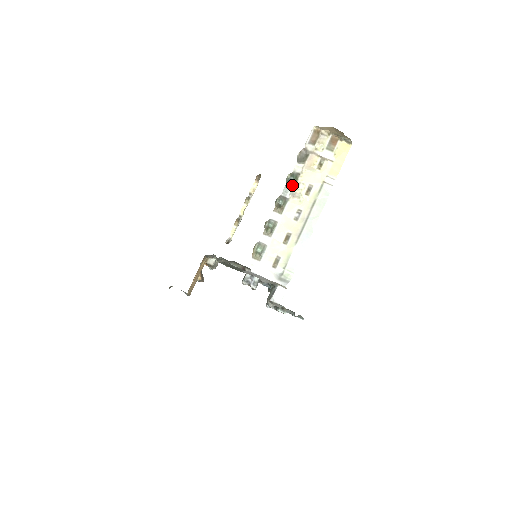
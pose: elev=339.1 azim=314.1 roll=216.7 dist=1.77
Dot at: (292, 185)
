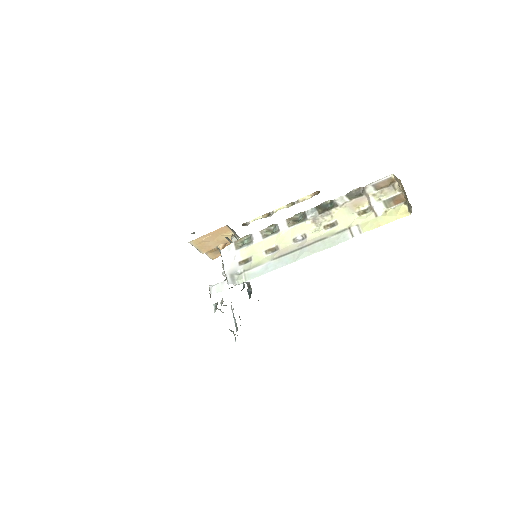
Dot at: (322, 210)
